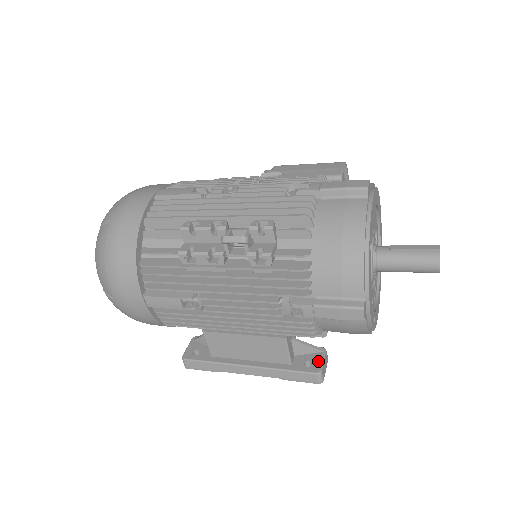
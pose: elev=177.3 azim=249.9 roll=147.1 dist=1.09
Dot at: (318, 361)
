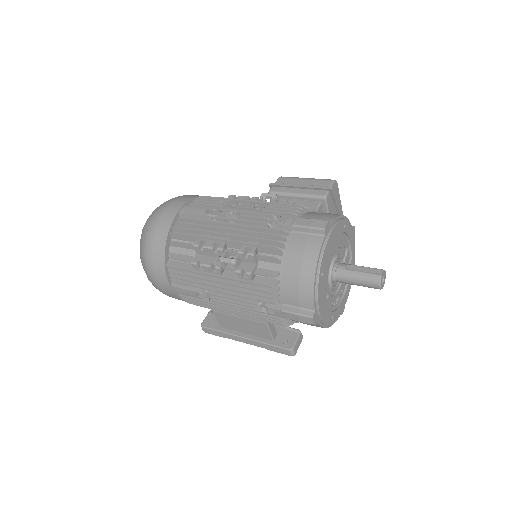
Dot at: (293, 340)
